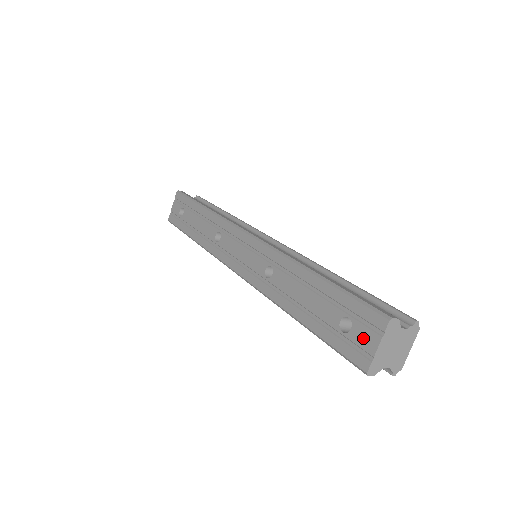
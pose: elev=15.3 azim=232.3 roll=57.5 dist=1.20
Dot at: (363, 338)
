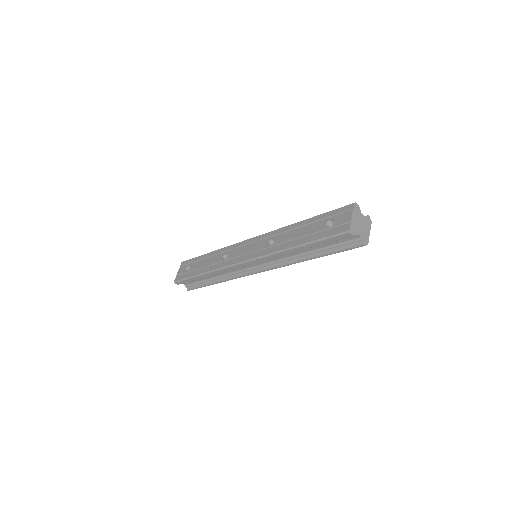
Dot at: (342, 219)
